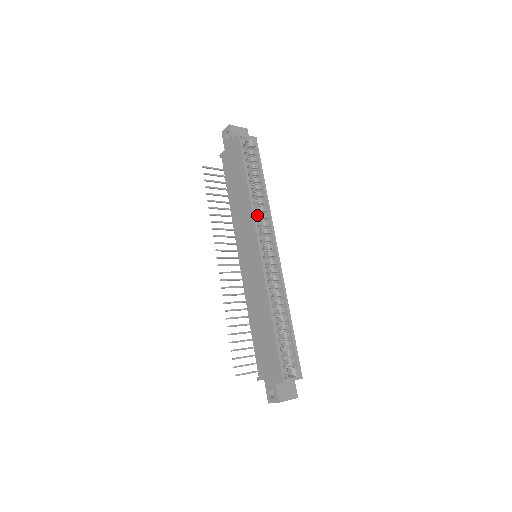
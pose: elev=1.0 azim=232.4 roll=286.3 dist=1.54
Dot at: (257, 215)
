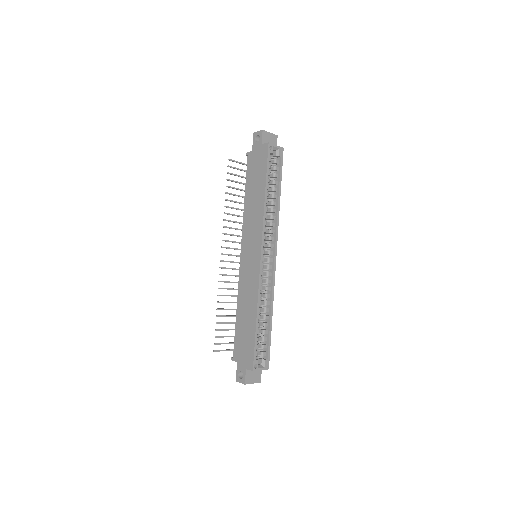
Dot at: (266, 223)
